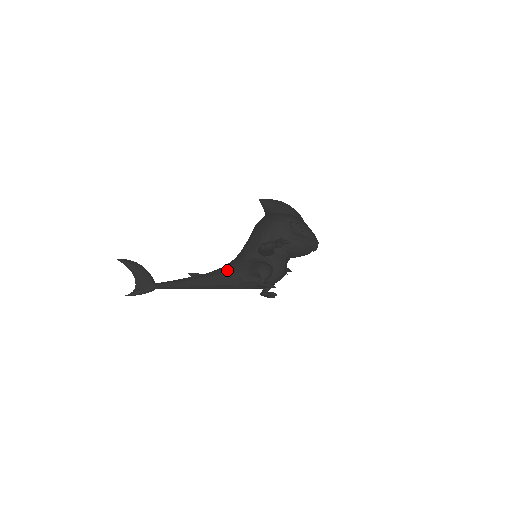
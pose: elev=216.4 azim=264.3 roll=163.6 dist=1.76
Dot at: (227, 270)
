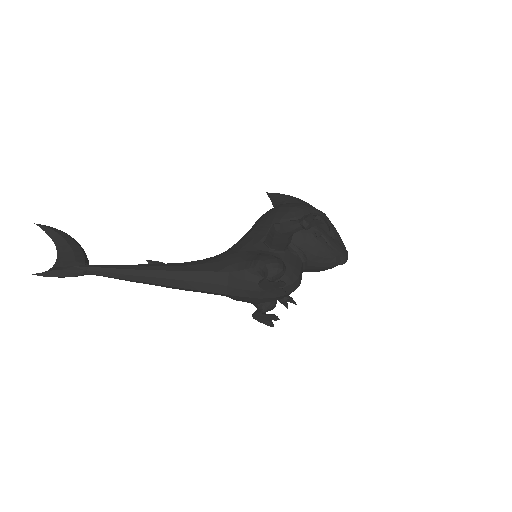
Dot at: (212, 261)
